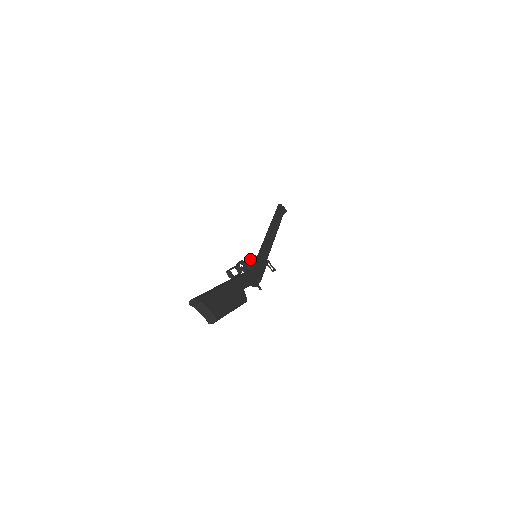
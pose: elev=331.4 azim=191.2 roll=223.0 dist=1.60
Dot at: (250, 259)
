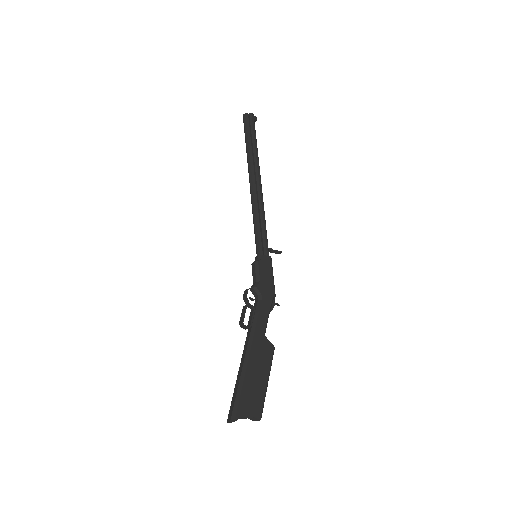
Dot at: (252, 270)
